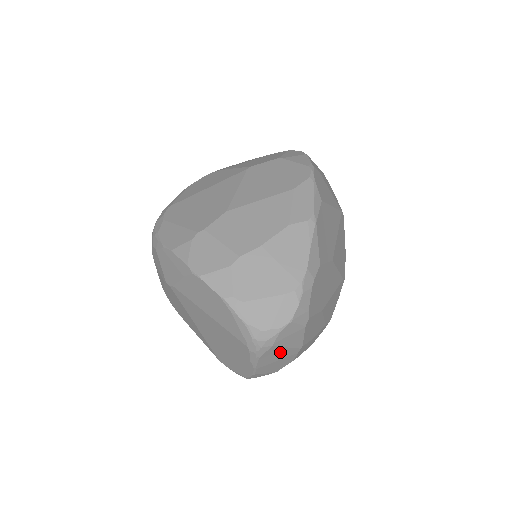
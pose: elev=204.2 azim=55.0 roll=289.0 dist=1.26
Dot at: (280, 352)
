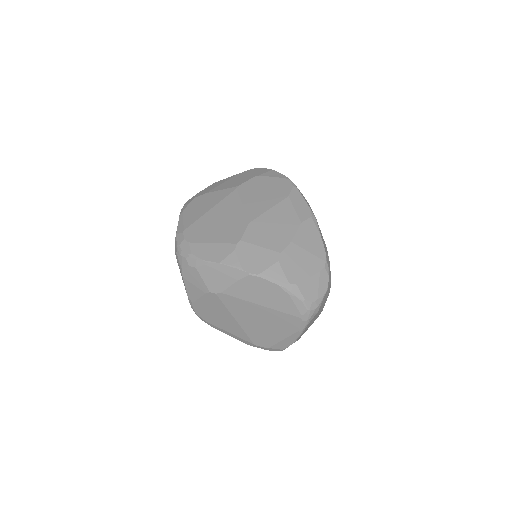
Dot at: (315, 317)
